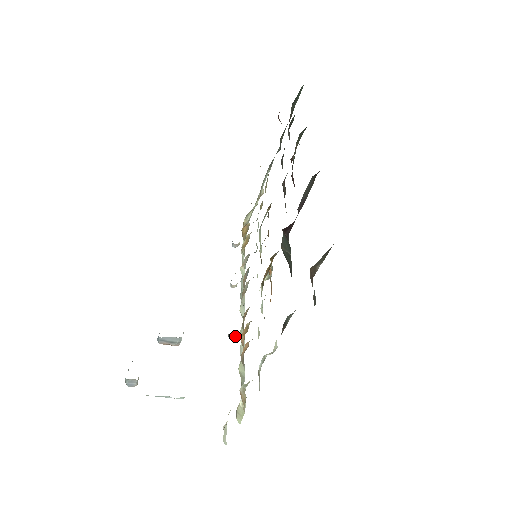
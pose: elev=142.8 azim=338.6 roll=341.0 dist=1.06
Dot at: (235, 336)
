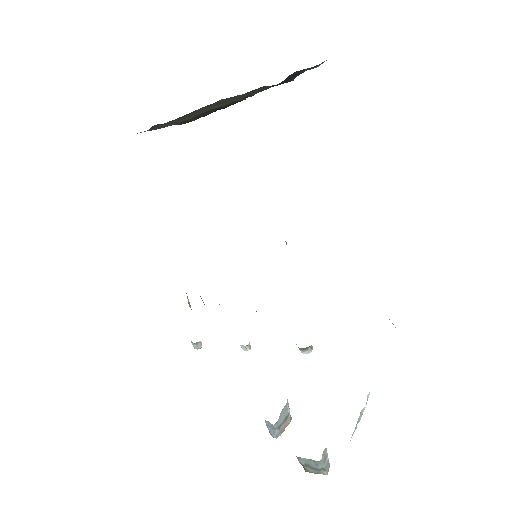
Dot at: (310, 346)
